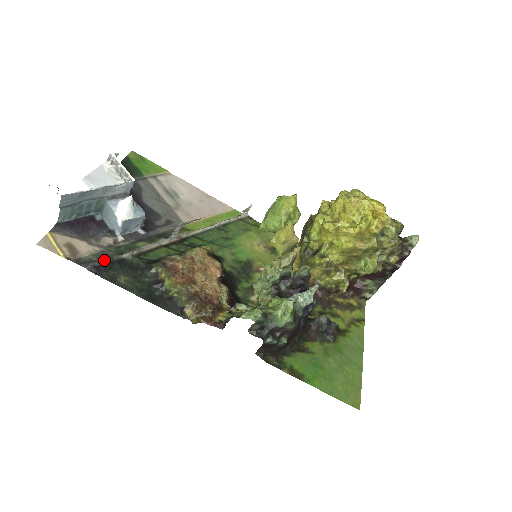
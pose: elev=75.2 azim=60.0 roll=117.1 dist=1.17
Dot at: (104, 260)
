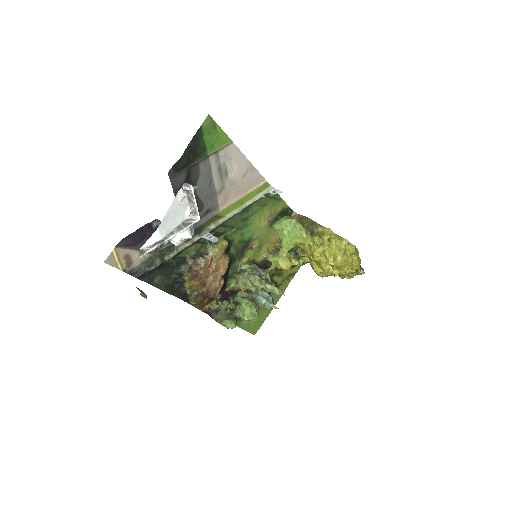
Dot at: (150, 269)
